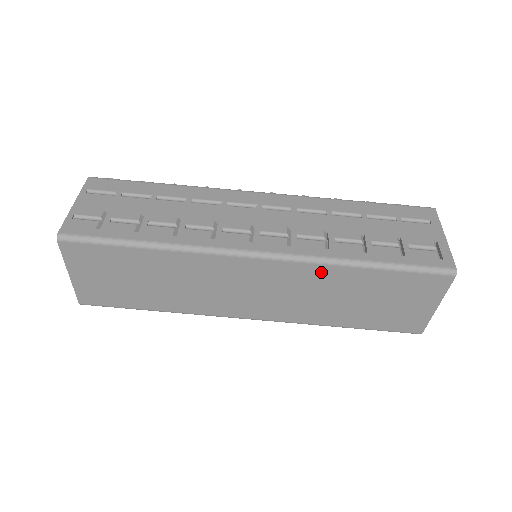
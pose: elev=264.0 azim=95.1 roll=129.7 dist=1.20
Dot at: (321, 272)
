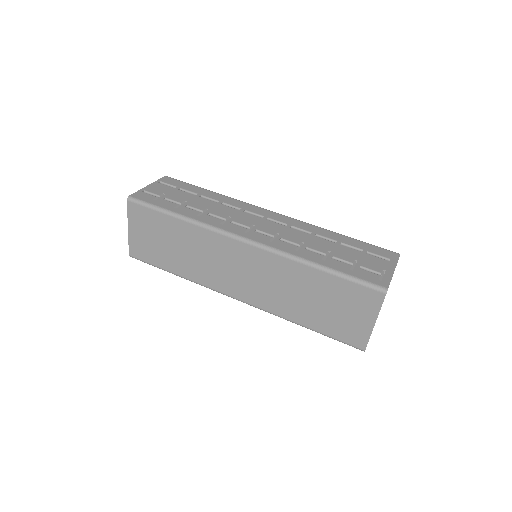
Dot at: (287, 266)
